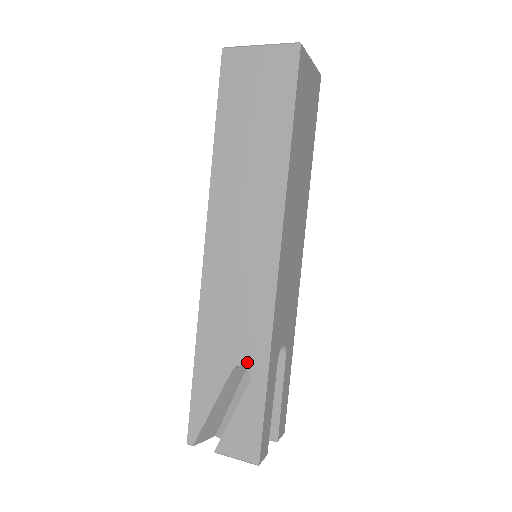
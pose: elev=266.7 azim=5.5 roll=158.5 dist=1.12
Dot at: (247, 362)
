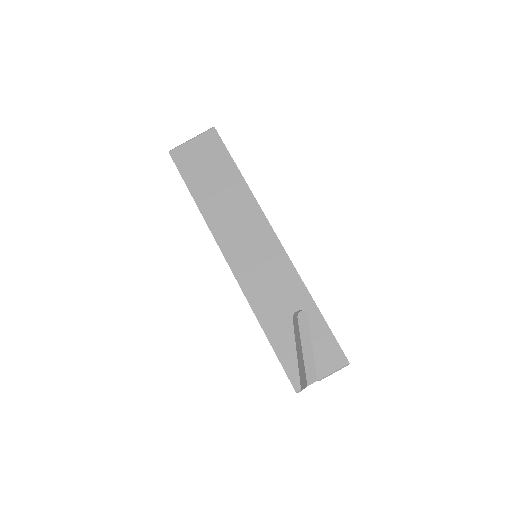
Dot at: (298, 306)
